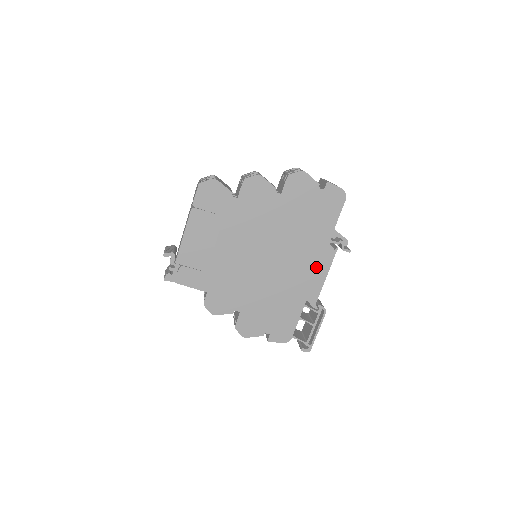
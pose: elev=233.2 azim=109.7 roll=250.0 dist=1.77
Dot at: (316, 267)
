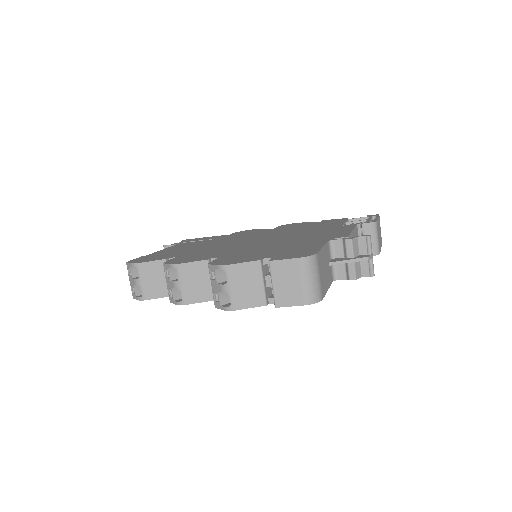
Dot at: occluded
